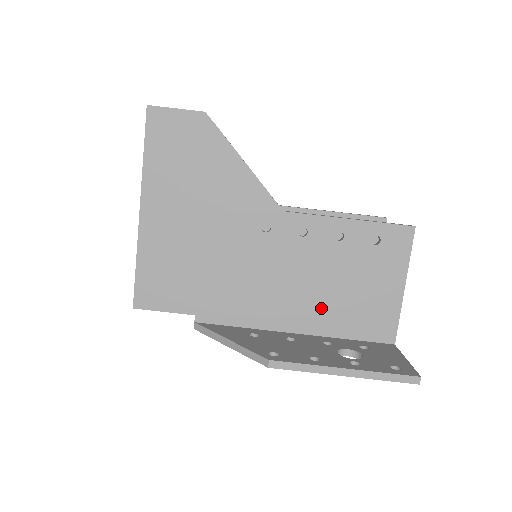
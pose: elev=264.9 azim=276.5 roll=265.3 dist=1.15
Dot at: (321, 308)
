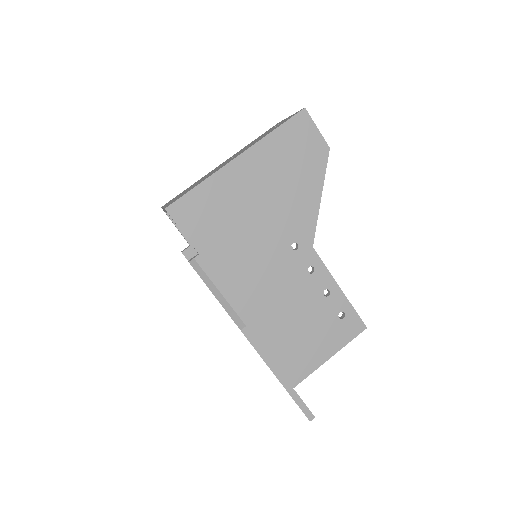
Dot at: (276, 326)
